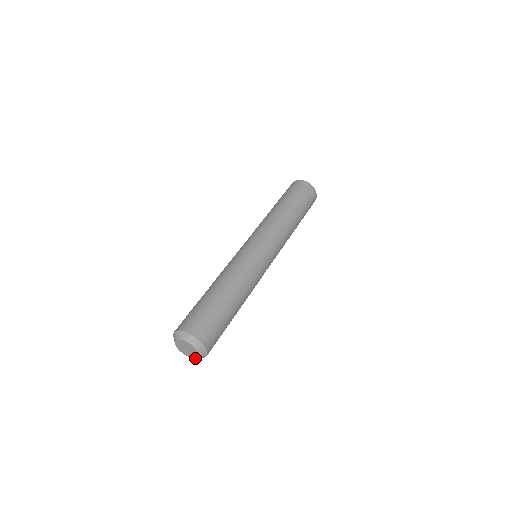
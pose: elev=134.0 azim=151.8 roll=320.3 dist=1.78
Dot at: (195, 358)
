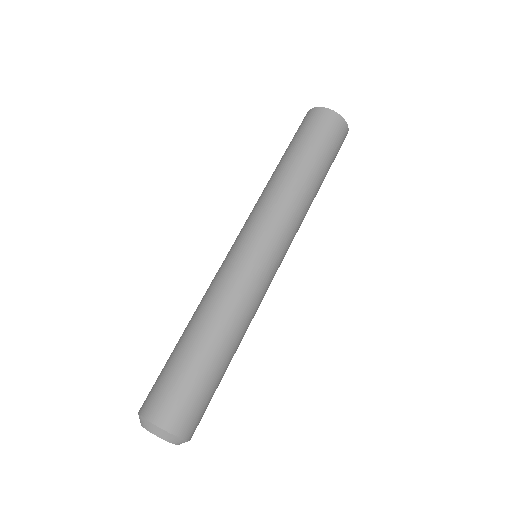
Dot at: occluded
